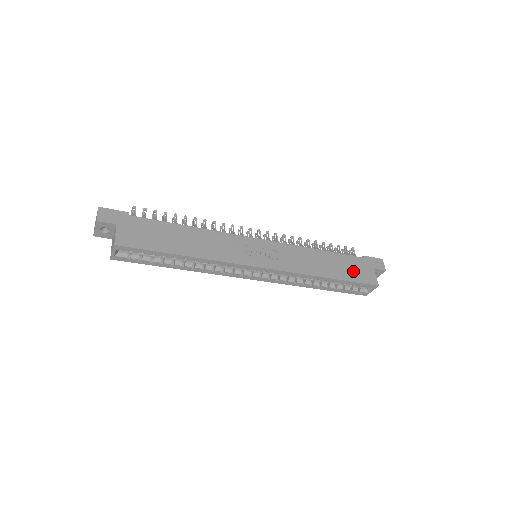
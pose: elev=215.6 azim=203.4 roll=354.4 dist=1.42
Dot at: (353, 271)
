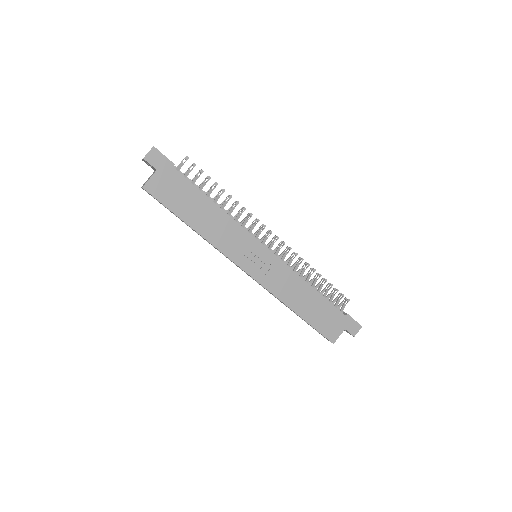
Dot at: (323, 320)
